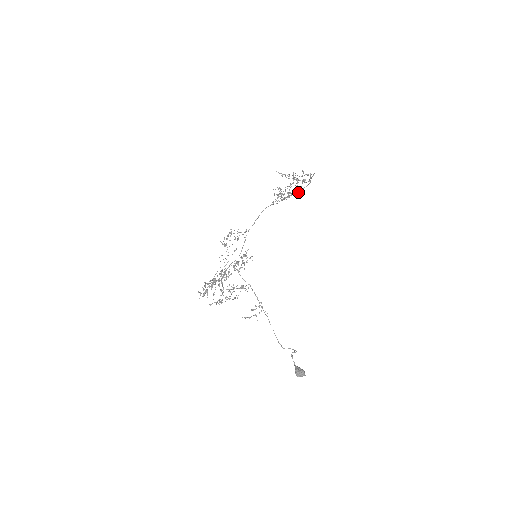
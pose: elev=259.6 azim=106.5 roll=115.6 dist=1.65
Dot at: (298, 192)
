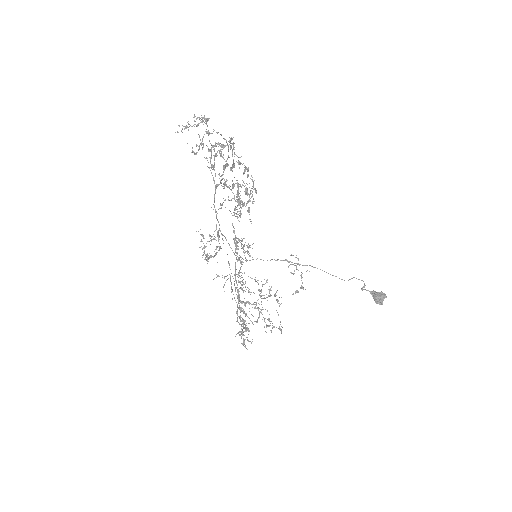
Dot at: (246, 194)
